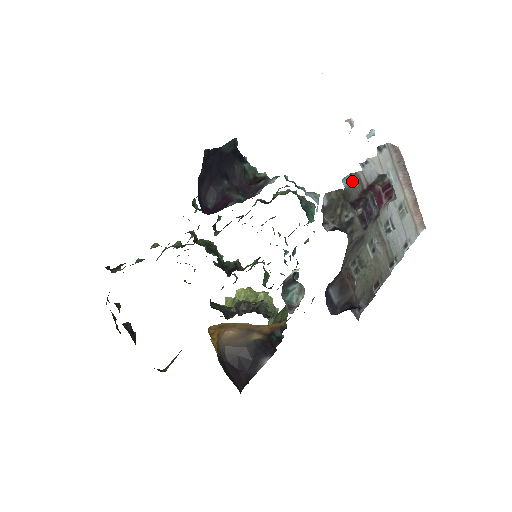
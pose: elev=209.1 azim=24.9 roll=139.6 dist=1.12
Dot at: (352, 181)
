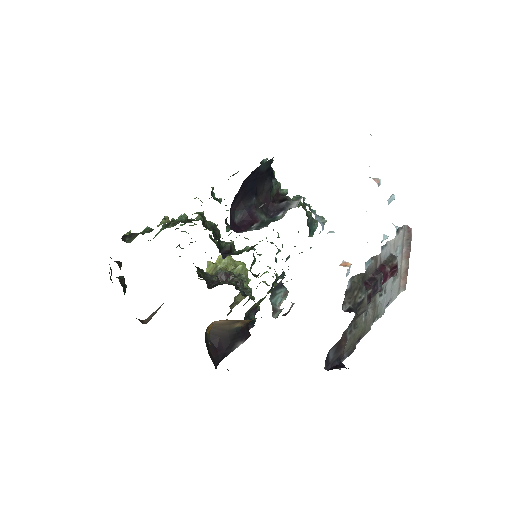
Dot at: (371, 263)
